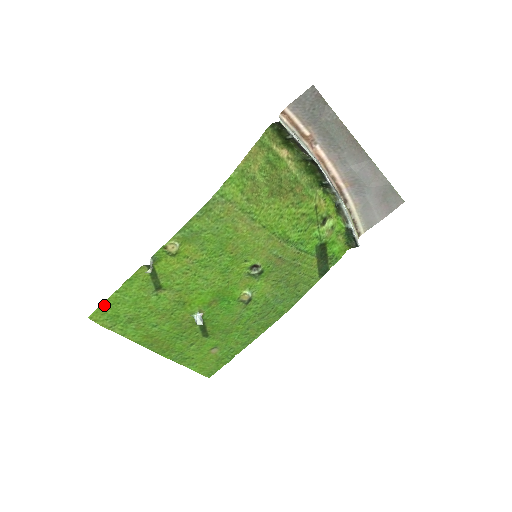
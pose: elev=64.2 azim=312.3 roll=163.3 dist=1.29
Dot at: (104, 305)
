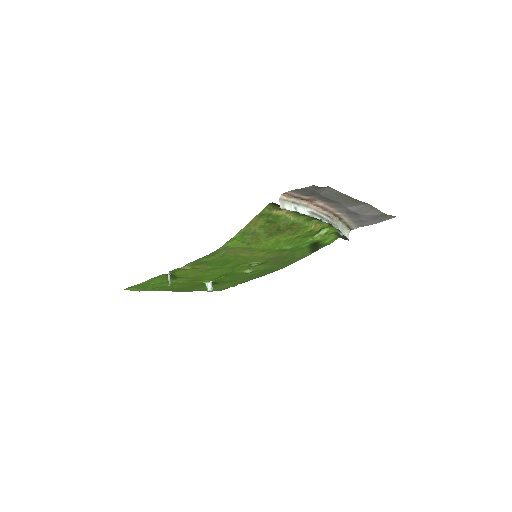
Dot at: (135, 285)
